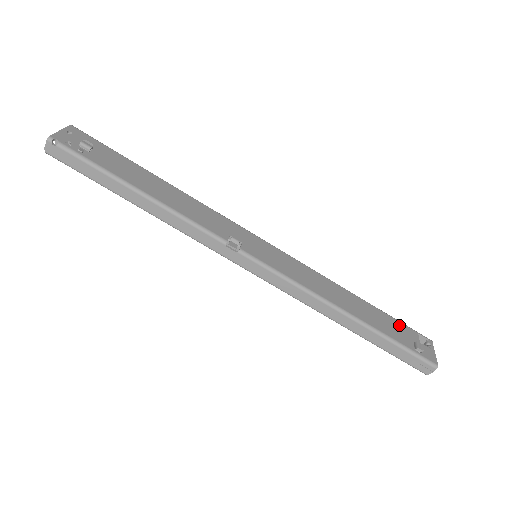
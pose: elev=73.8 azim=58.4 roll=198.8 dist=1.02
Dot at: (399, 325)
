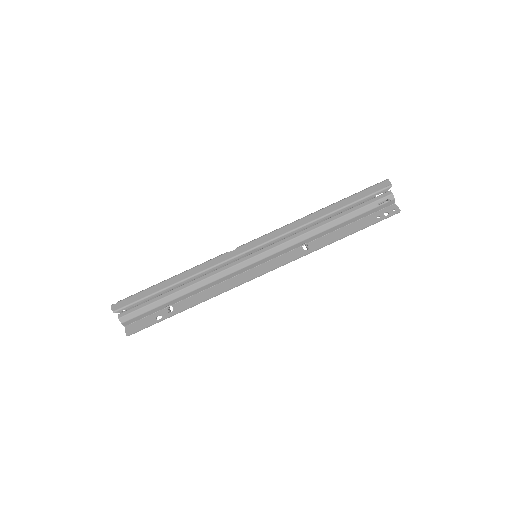
Dot at: occluded
